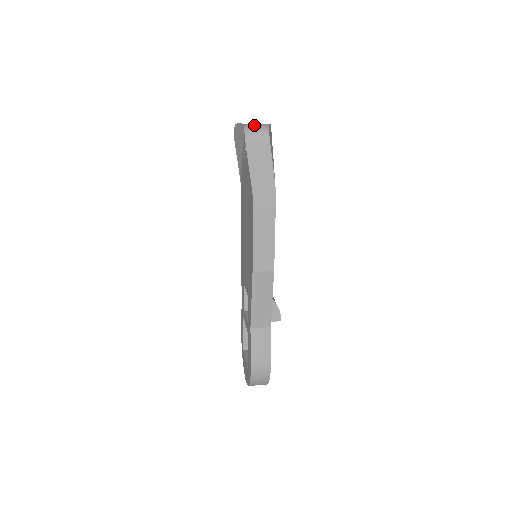
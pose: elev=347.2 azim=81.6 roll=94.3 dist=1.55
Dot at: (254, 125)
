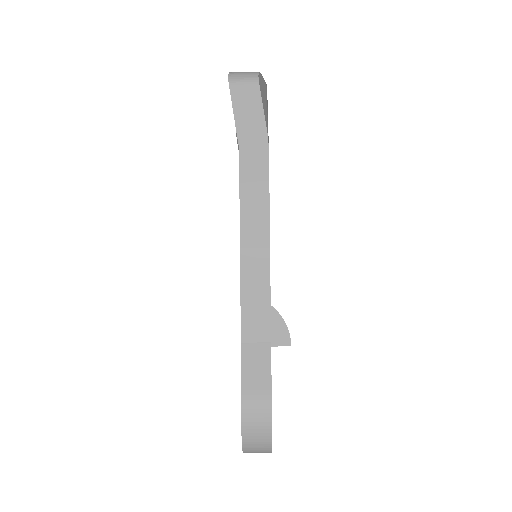
Dot at: (242, 72)
